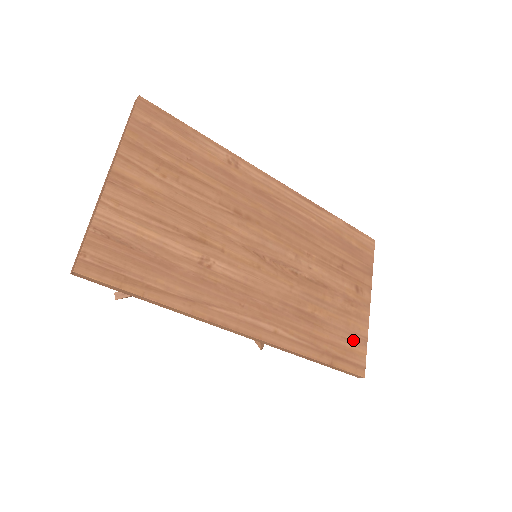
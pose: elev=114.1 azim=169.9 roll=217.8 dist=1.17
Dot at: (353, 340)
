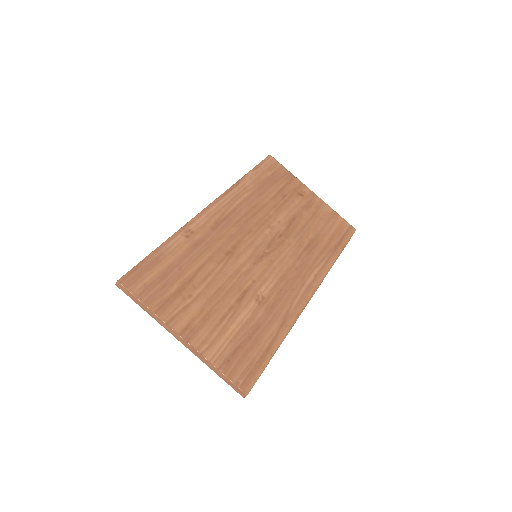
Dot at: (332, 222)
